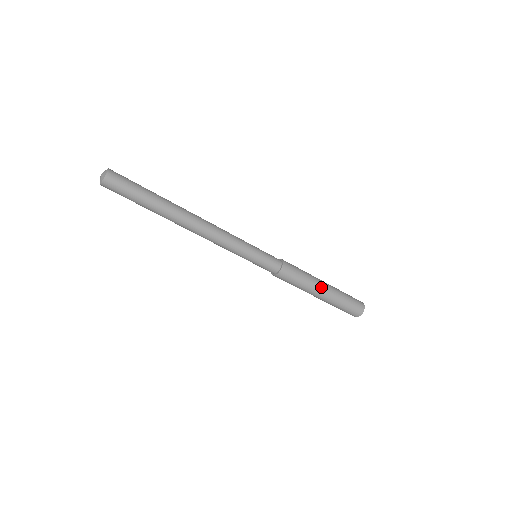
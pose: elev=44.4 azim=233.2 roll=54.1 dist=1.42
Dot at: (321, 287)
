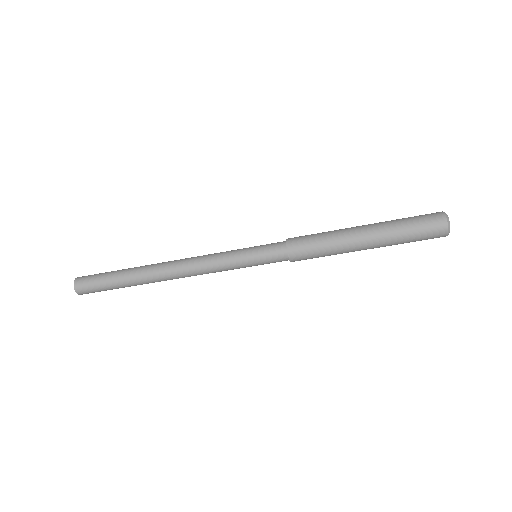
Dot at: (355, 231)
